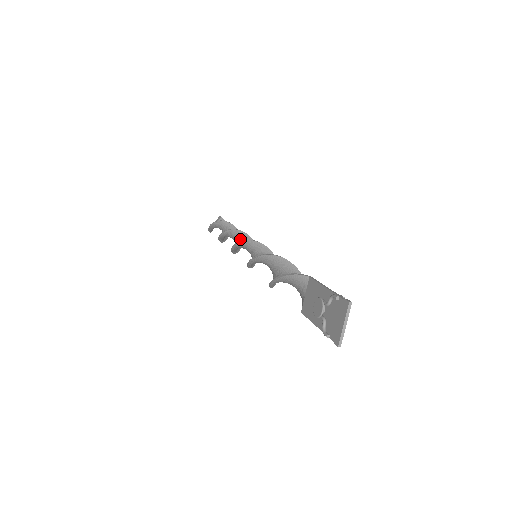
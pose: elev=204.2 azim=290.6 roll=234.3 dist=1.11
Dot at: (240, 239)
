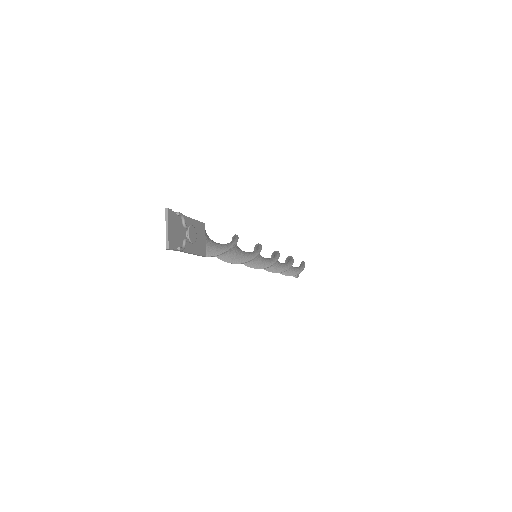
Dot at: occluded
